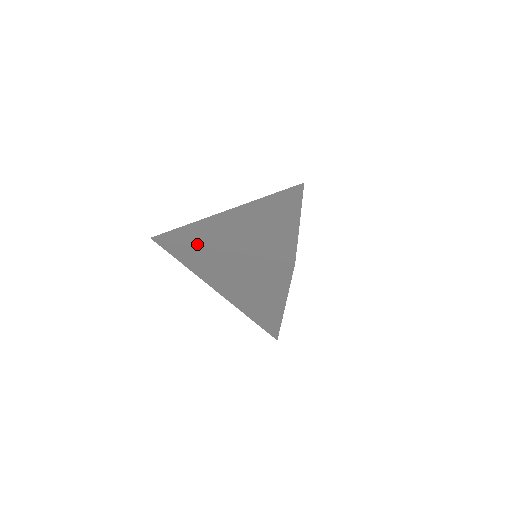
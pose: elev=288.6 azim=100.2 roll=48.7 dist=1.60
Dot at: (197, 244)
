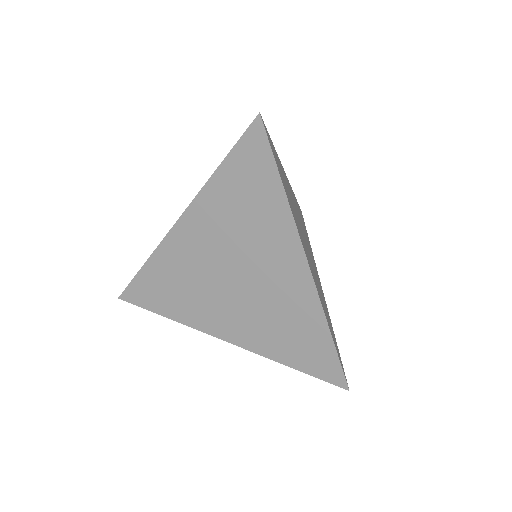
Dot at: (196, 327)
